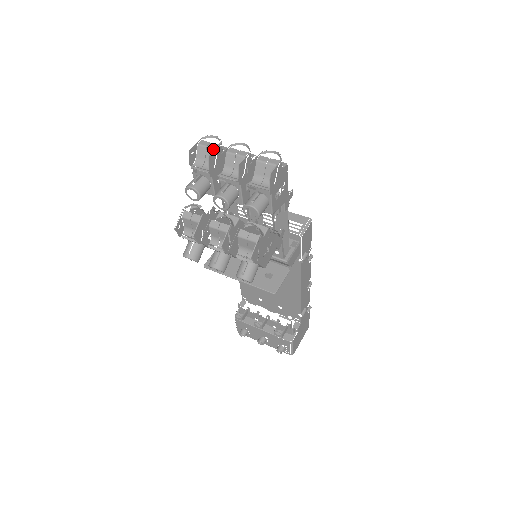
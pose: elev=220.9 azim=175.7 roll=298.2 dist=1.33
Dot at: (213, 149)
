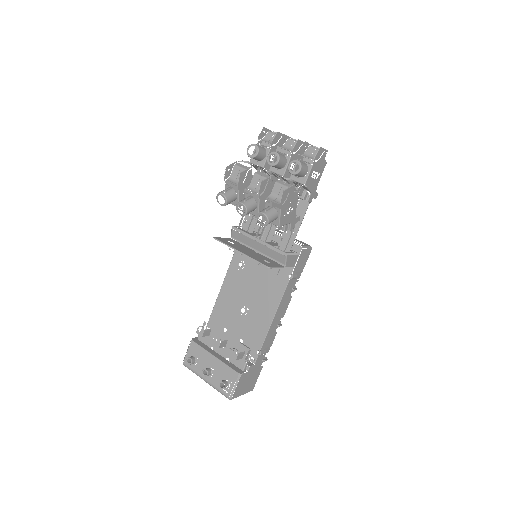
Dot at: (279, 135)
